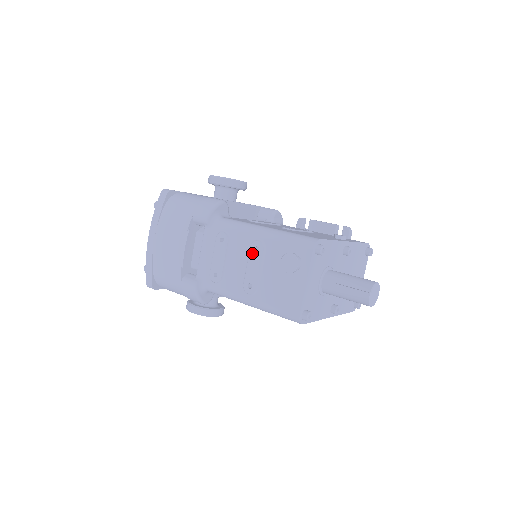
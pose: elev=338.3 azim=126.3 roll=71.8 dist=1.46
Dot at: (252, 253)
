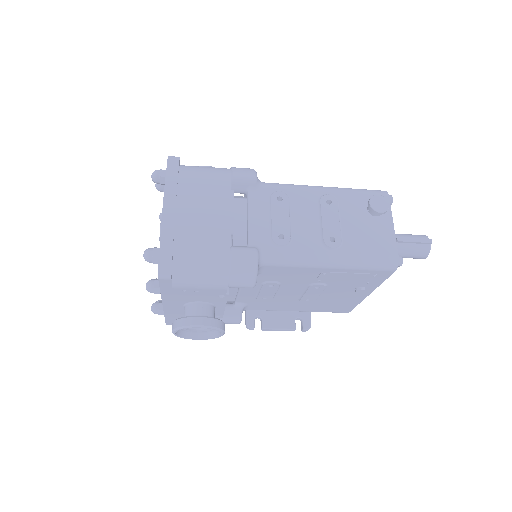
Dot at: (324, 206)
